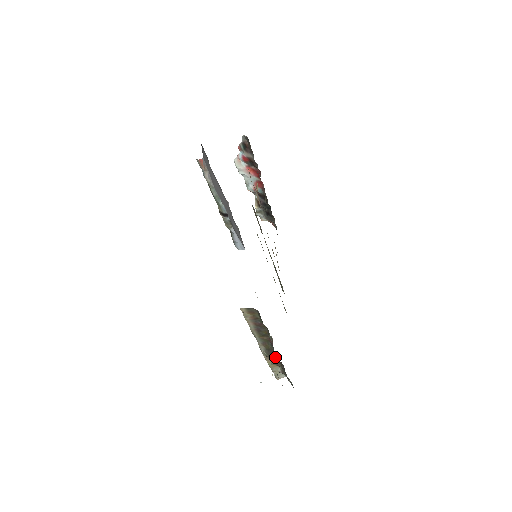
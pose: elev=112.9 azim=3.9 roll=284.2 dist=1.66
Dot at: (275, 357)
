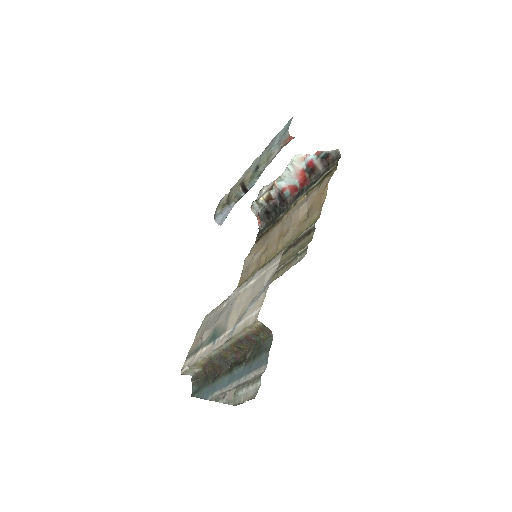
Dot at: (221, 366)
